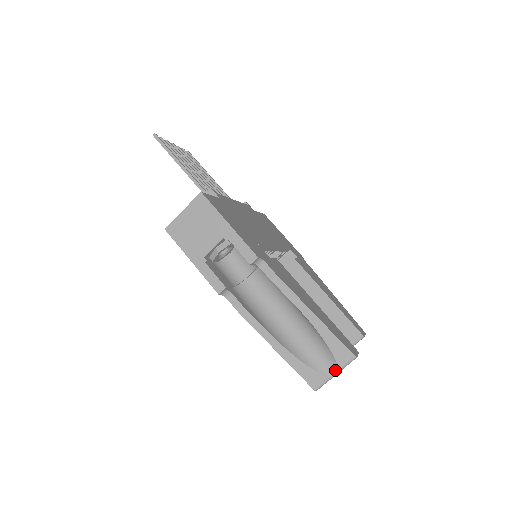
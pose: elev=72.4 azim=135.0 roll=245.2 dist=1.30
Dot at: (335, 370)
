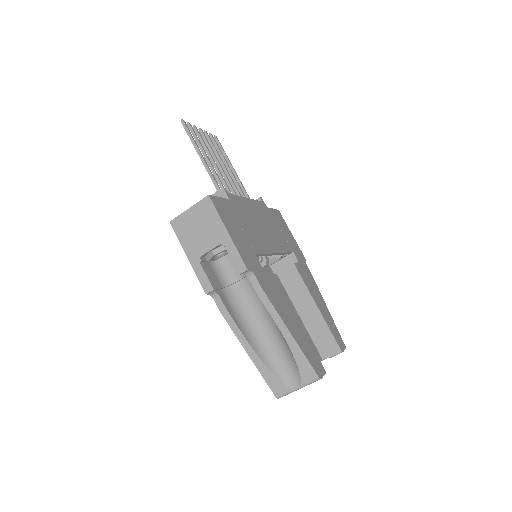
Dot at: (299, 385)
